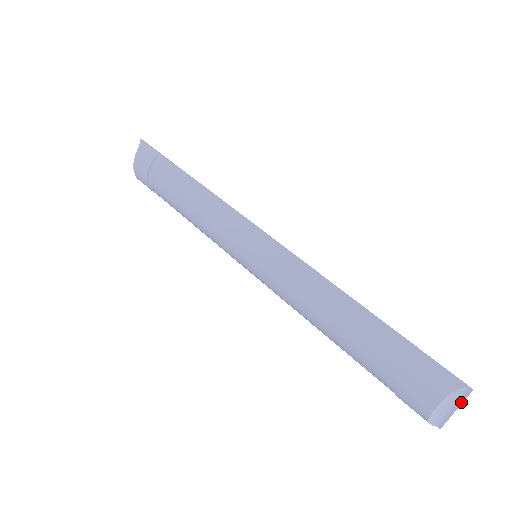
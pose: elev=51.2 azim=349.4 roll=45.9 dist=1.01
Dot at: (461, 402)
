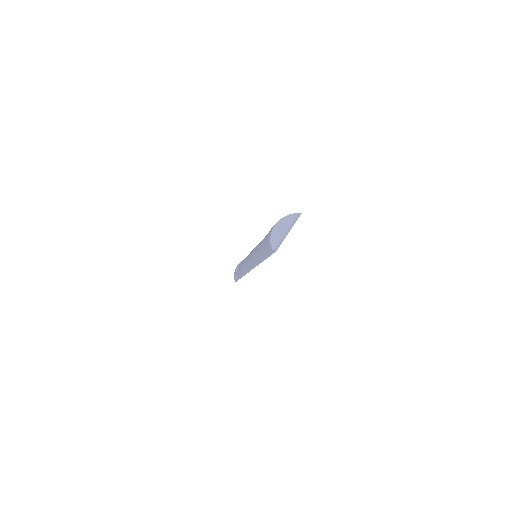
Dot at: (293, 224)
